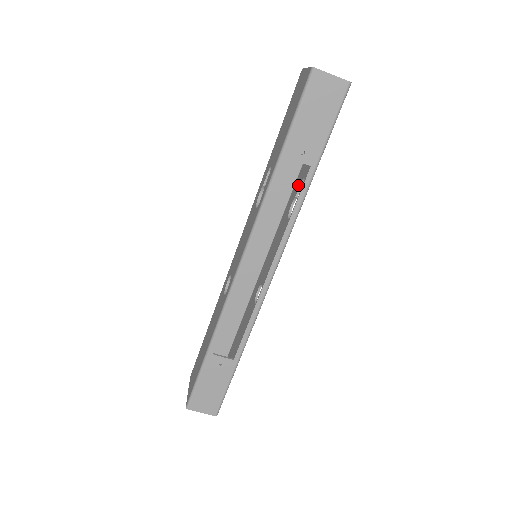
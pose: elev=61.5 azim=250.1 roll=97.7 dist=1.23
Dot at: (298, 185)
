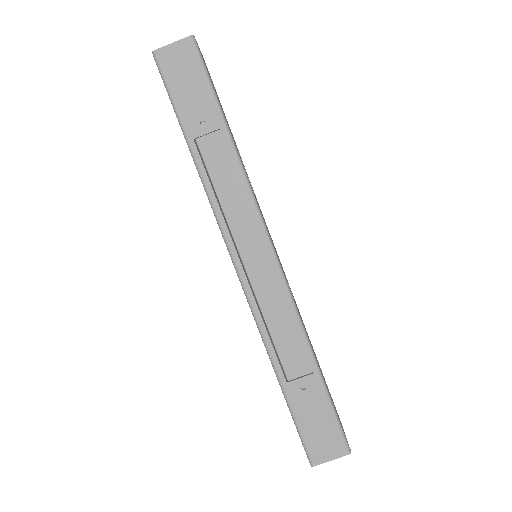
Dot at: occluded
